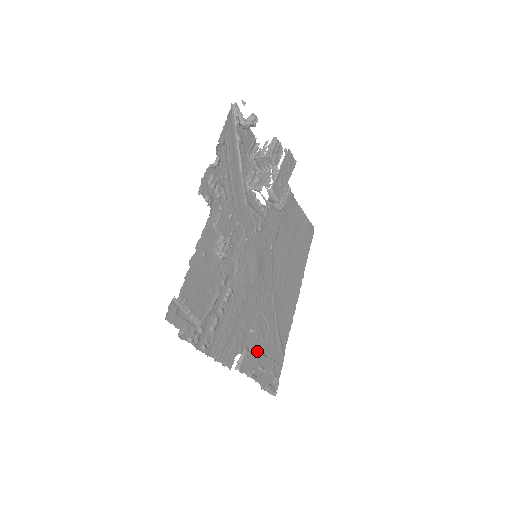
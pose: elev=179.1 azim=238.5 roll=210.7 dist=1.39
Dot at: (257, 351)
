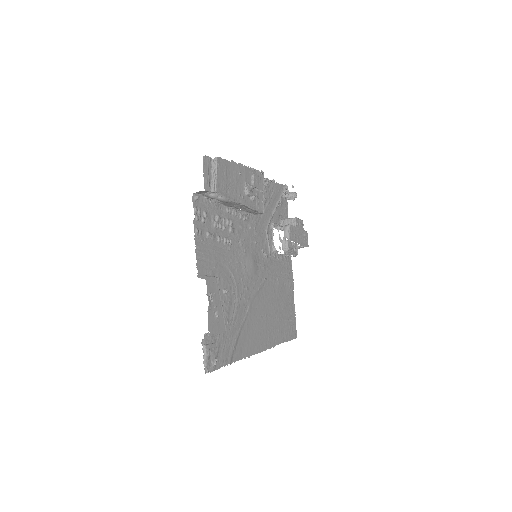
Dot at: occluded
